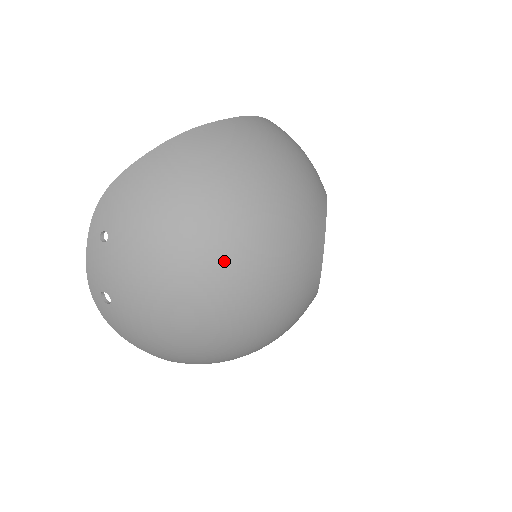
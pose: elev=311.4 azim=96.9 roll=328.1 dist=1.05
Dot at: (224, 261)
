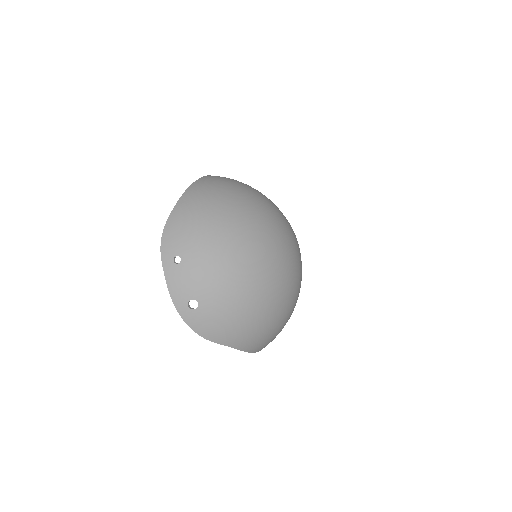
Dot at: (258, 238)
